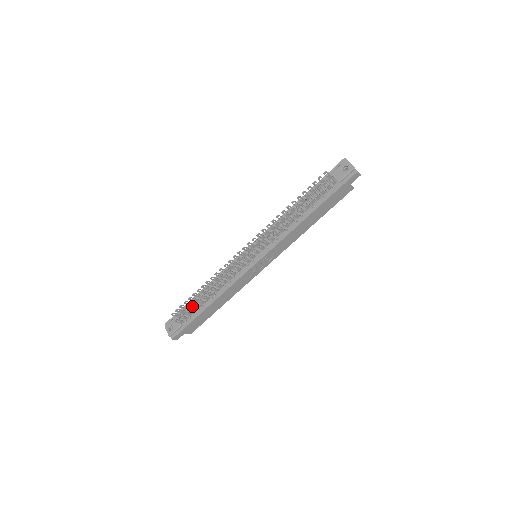
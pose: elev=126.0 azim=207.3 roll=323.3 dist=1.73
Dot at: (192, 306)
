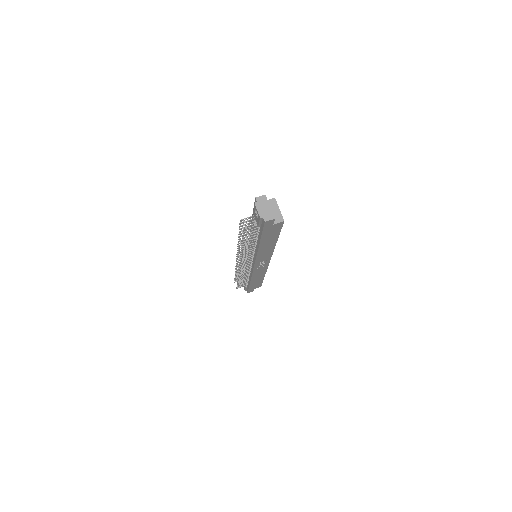
Dot at: occluded
